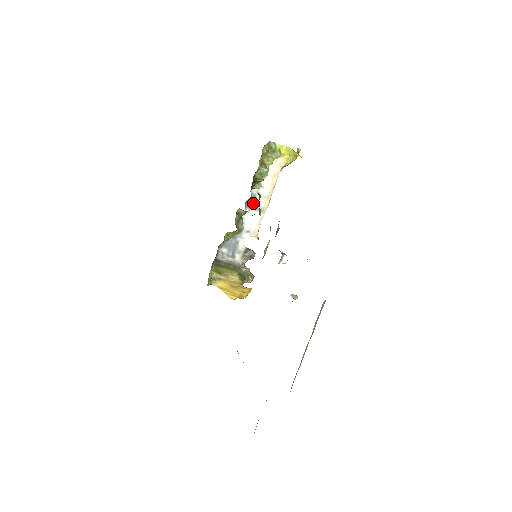
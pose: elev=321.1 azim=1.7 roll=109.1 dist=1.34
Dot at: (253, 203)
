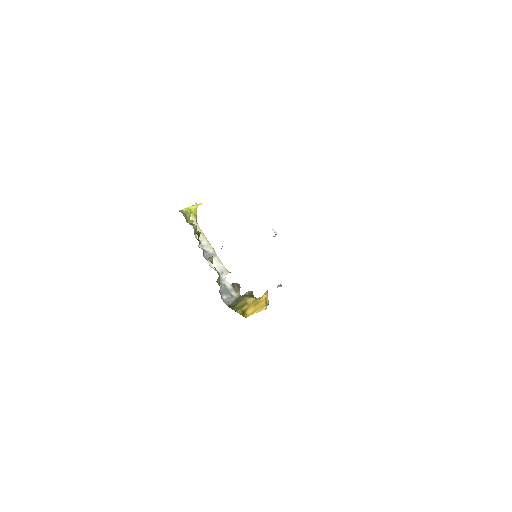
Dot at: (207, 254)
